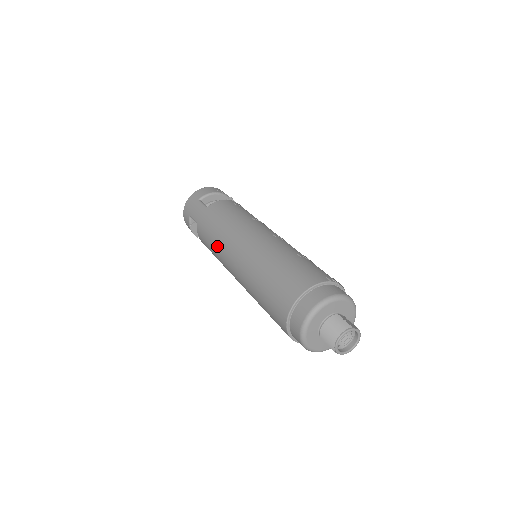
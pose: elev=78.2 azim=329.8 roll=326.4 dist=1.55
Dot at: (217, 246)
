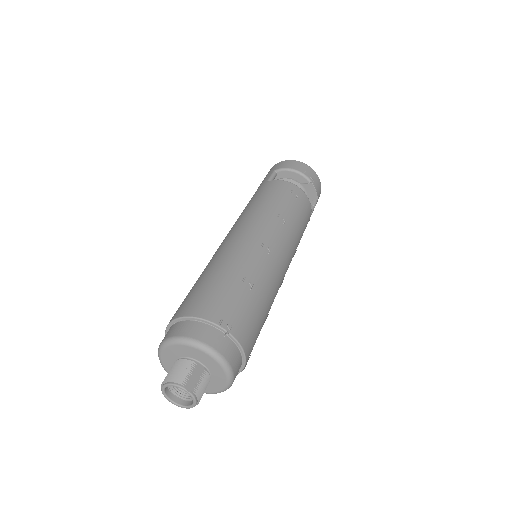
Dot at: occluded
